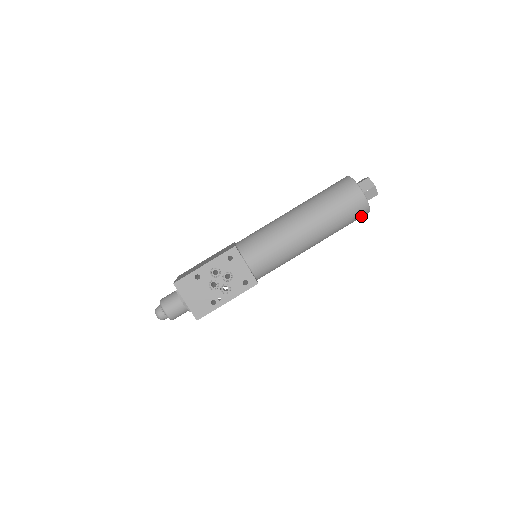
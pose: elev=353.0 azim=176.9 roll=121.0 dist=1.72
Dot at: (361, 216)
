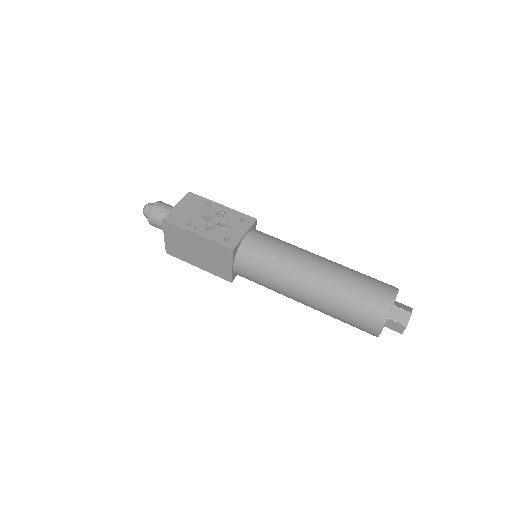
Dot at: (372, 319)
